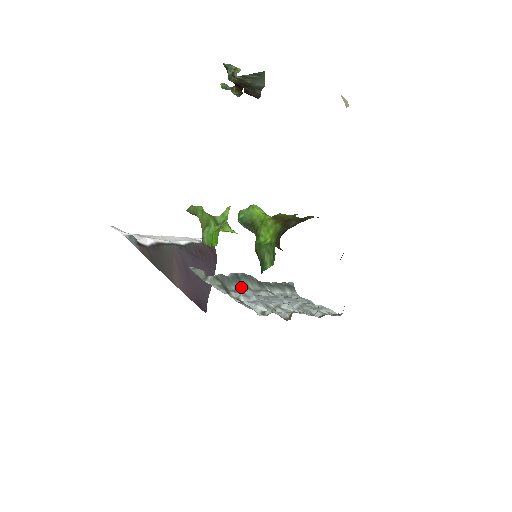
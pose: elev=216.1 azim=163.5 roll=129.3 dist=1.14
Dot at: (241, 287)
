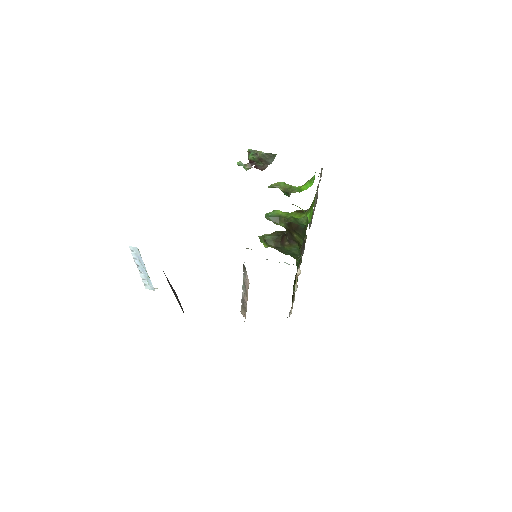
Dot at: occluded
